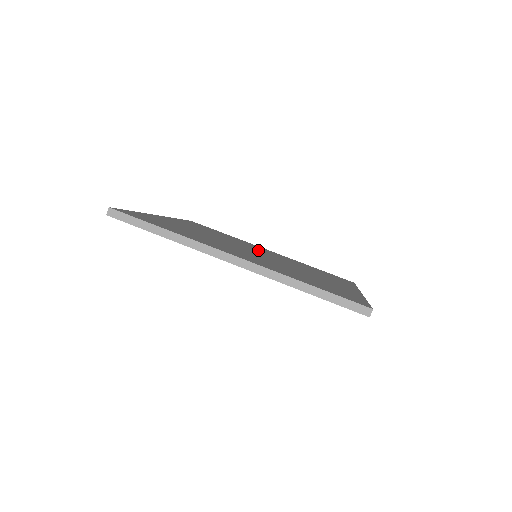
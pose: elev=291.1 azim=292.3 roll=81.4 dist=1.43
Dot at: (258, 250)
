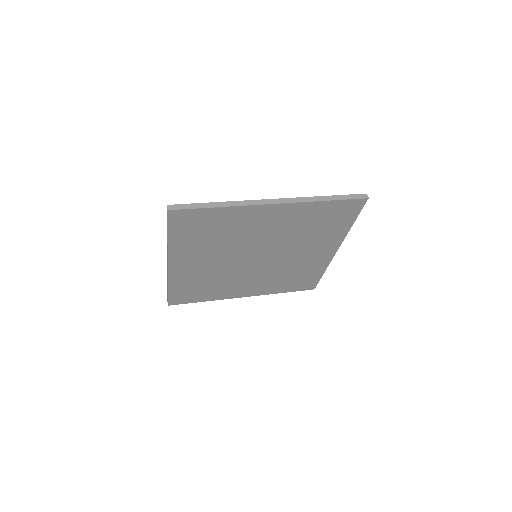
Dot at: occluded
